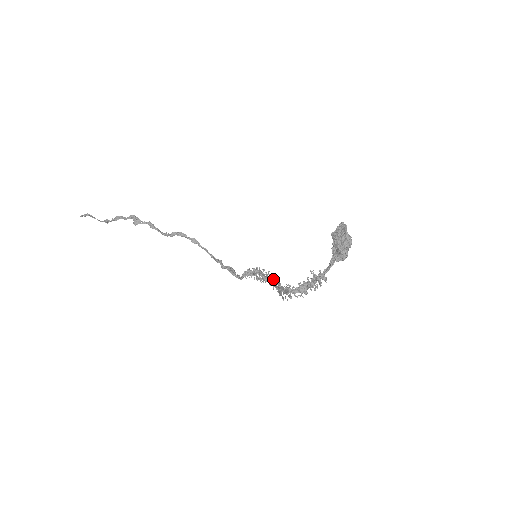
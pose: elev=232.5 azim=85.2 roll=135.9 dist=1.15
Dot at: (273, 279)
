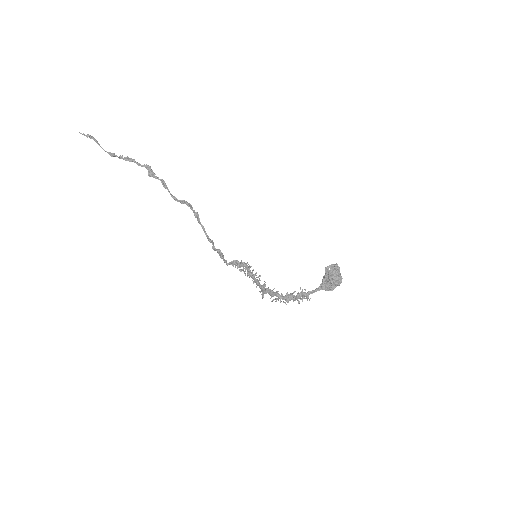
Dot at: occluded
